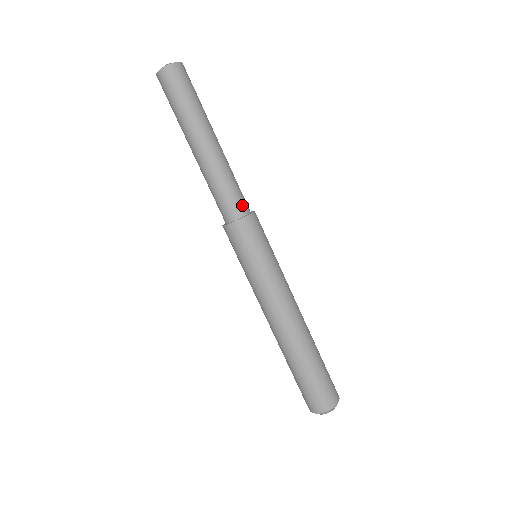
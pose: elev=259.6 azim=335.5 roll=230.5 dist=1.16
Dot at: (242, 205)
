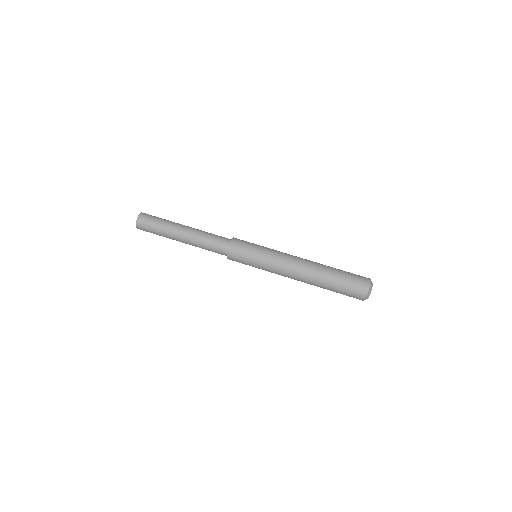
Dot at: (223, 244)
